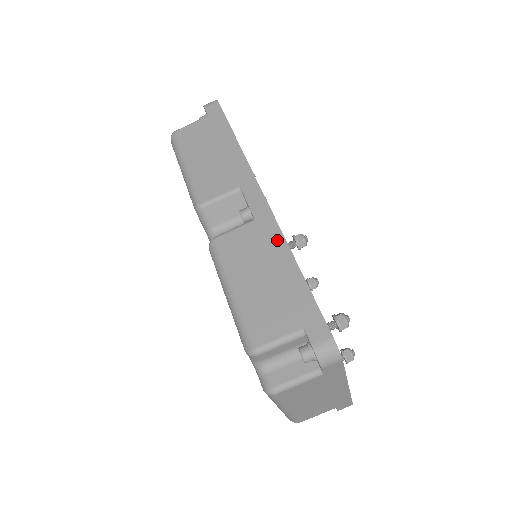
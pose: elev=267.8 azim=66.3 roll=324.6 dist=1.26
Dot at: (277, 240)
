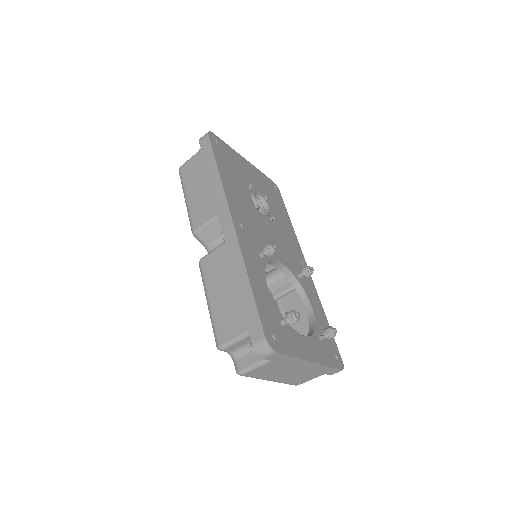
Dot at: (238, 259)
